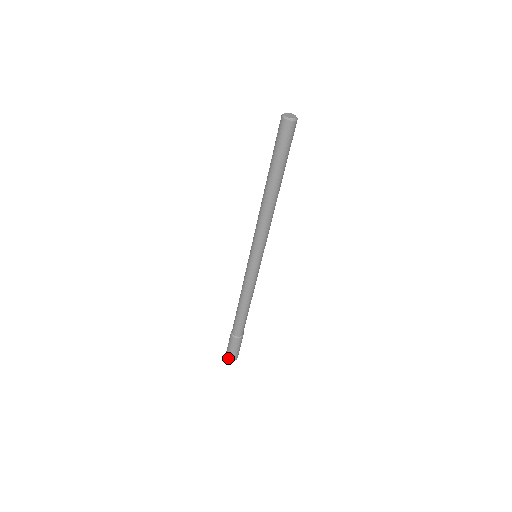
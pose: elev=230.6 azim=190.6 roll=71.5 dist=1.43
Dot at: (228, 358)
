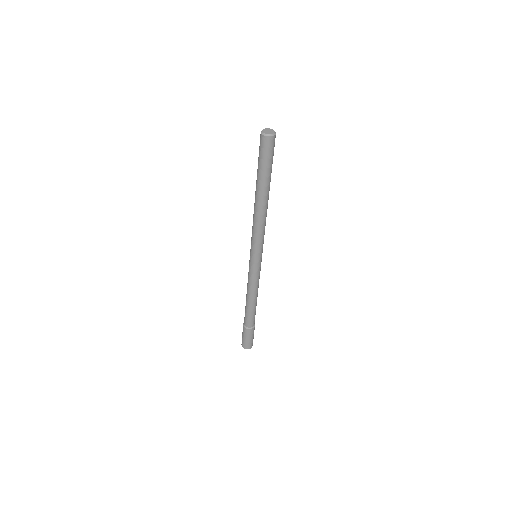
Dot at: (242, 345)
